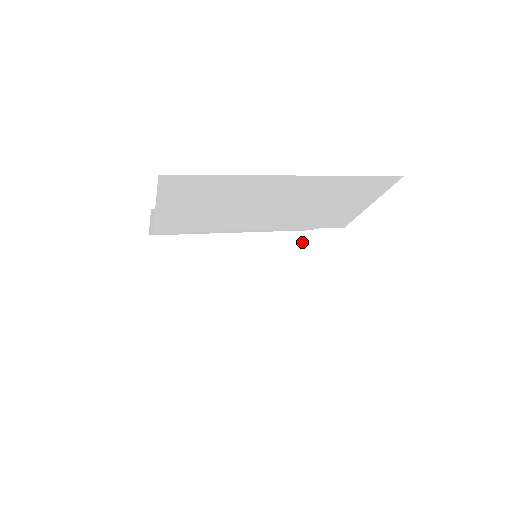
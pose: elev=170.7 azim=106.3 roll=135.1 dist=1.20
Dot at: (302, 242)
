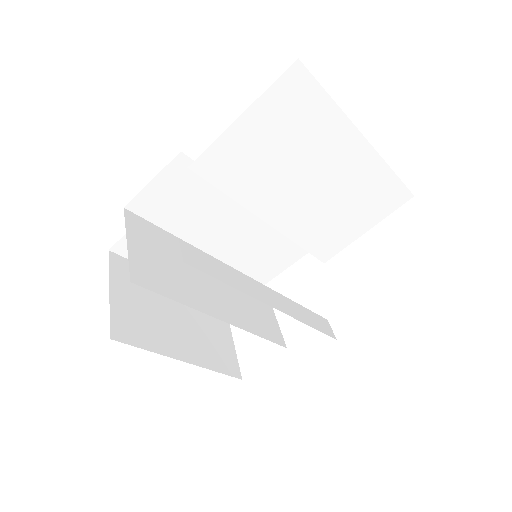
Dot at: occluded
